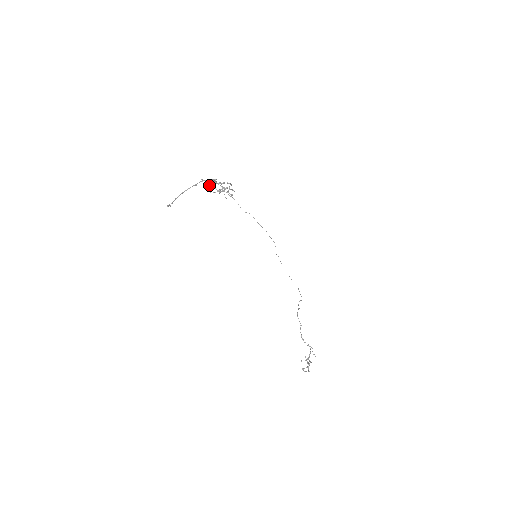
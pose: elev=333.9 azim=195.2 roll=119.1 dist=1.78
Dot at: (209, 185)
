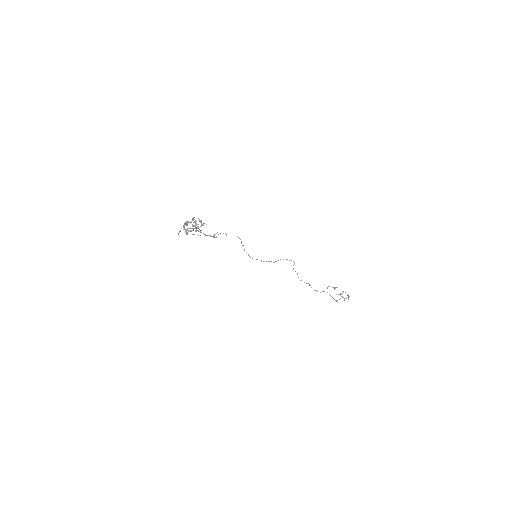
Dot at: (187, 232)
